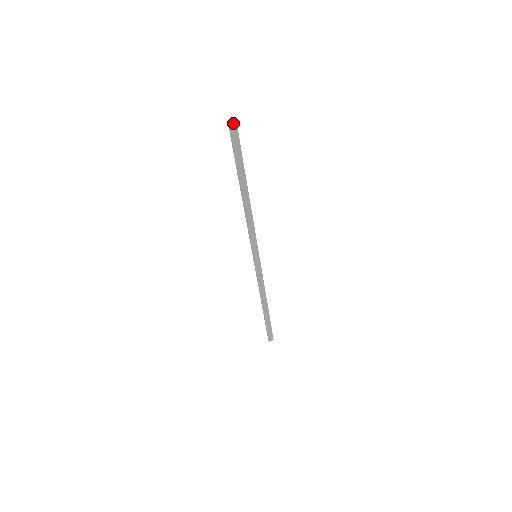
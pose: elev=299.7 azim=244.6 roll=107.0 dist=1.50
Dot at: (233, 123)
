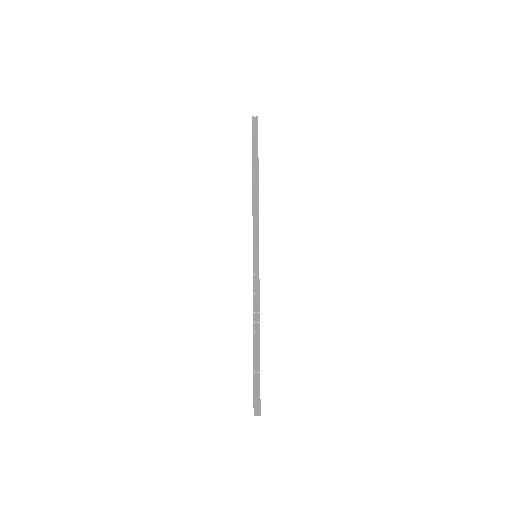
Dot at: (255, 118)
